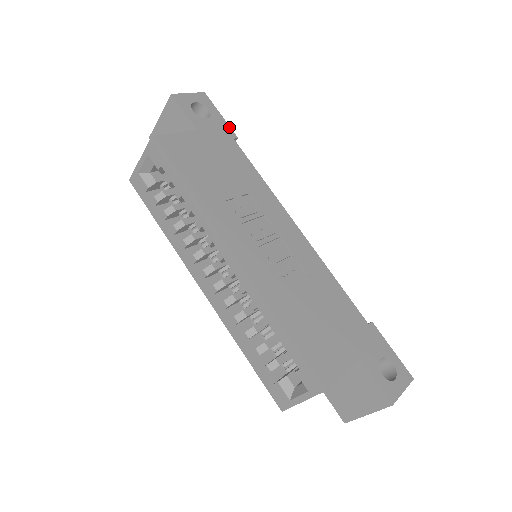
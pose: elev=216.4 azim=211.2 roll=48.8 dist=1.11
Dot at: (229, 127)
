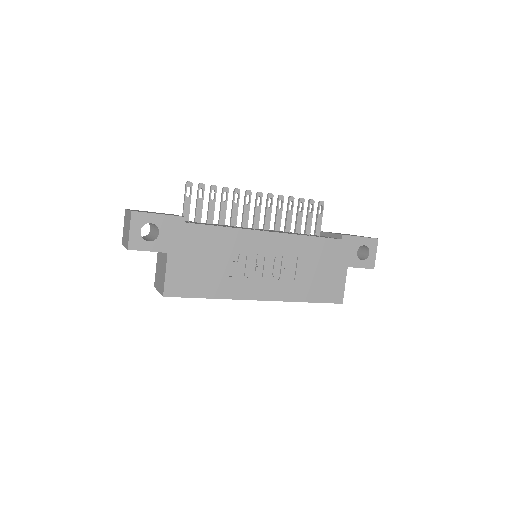
Dot at: (173, 217)
